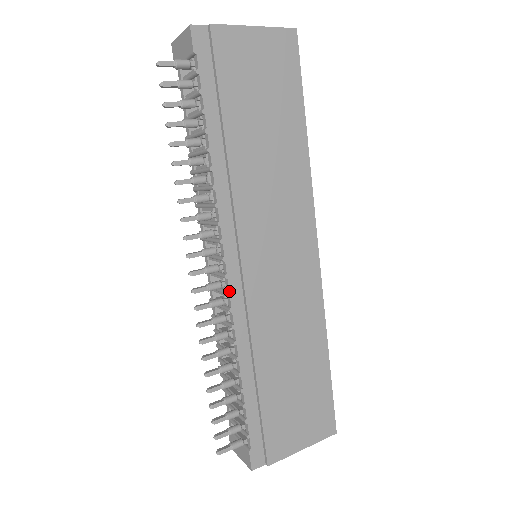
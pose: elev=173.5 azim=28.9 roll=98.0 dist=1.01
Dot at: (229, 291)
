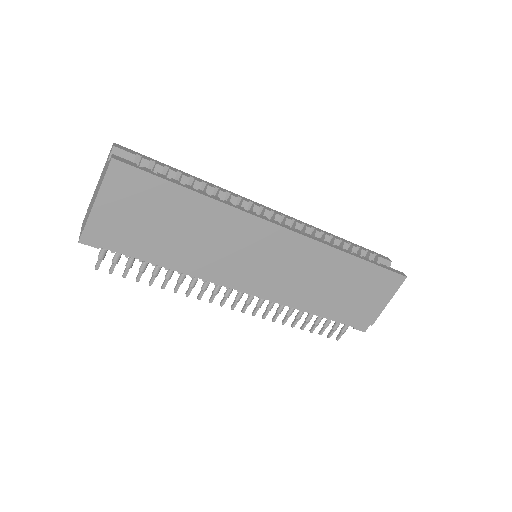
Dot at: (259, 297)
